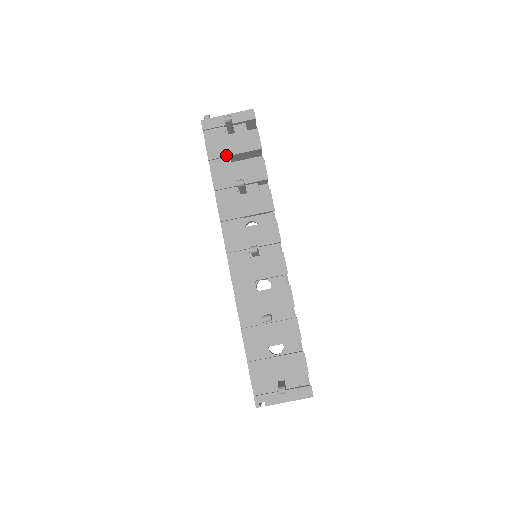
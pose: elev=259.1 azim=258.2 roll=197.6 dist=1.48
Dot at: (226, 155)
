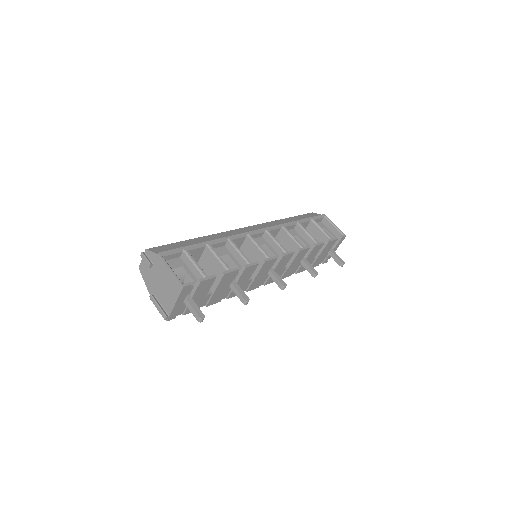
Dot at: occluded
